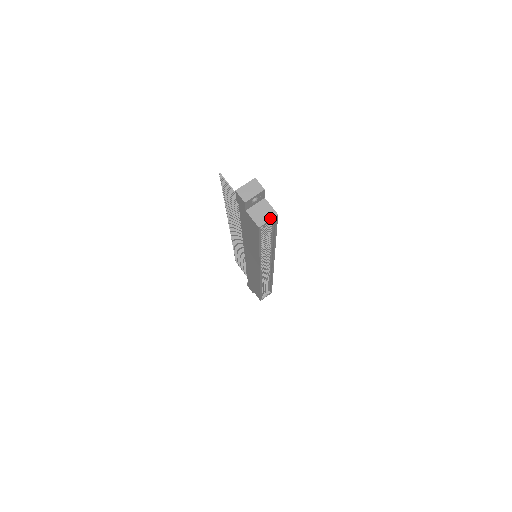
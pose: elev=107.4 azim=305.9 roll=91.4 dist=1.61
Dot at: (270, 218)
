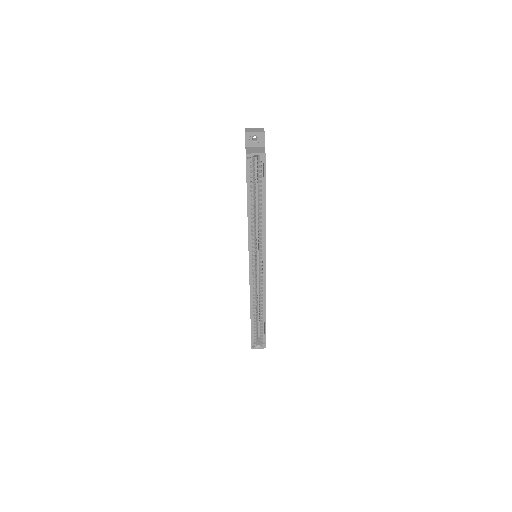
Dot at: (258, 153)
